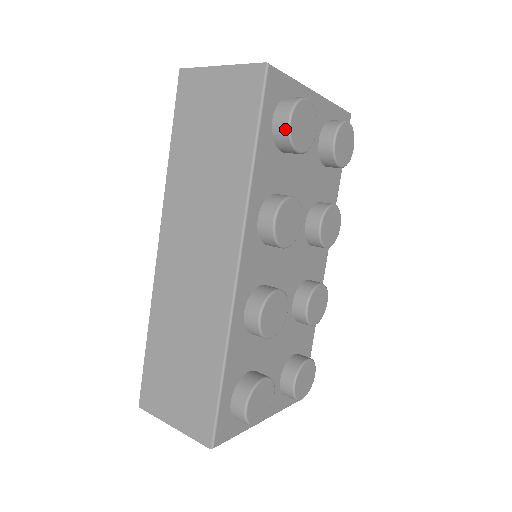
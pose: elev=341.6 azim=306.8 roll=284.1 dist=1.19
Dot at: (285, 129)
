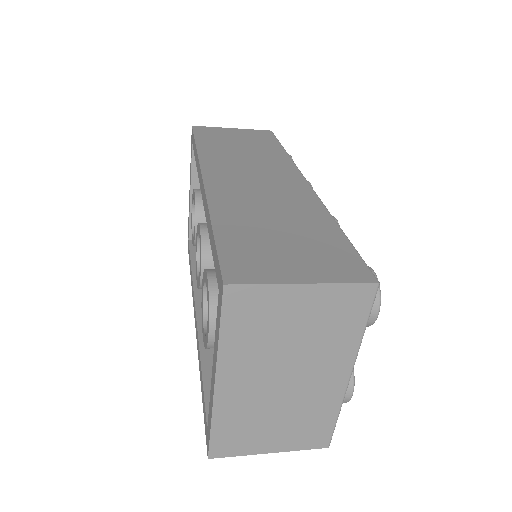
Dot at: occluded
